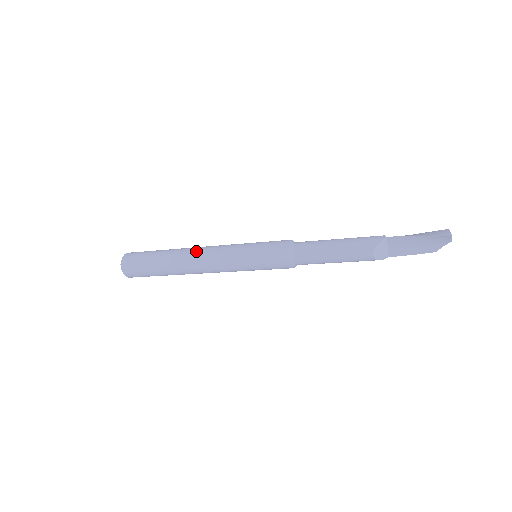
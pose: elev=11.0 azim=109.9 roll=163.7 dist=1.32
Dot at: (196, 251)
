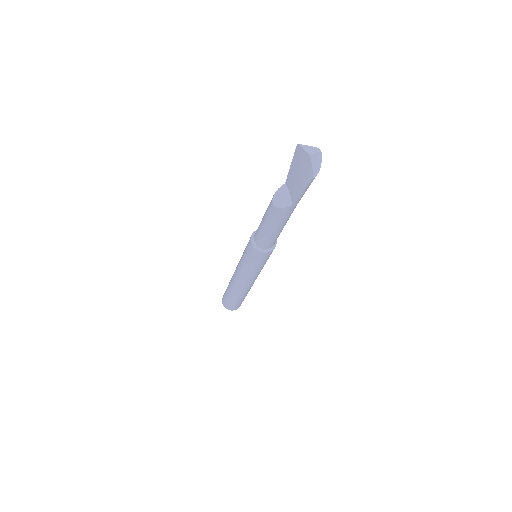
Dot at: occluded
